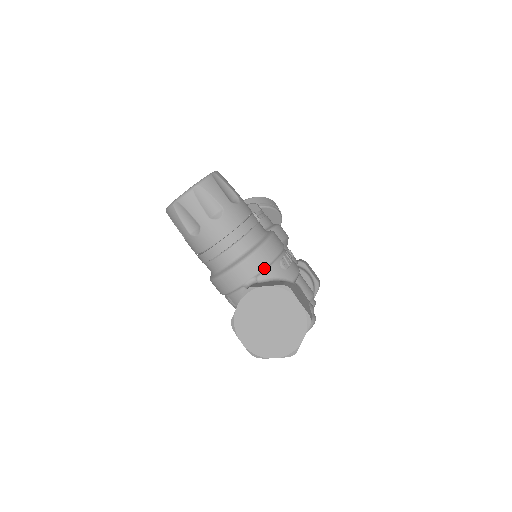
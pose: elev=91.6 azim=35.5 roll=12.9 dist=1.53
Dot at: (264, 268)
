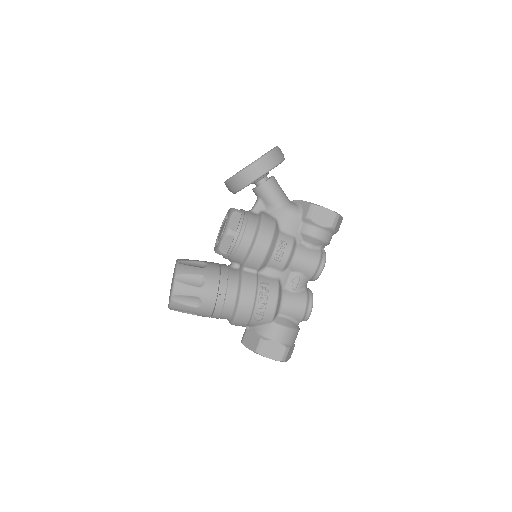
Dot at: occluded
